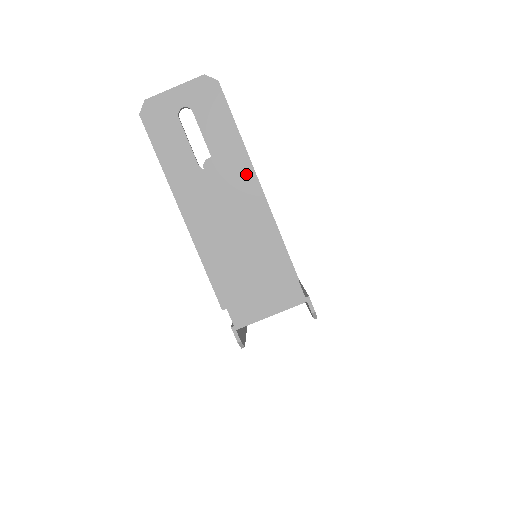
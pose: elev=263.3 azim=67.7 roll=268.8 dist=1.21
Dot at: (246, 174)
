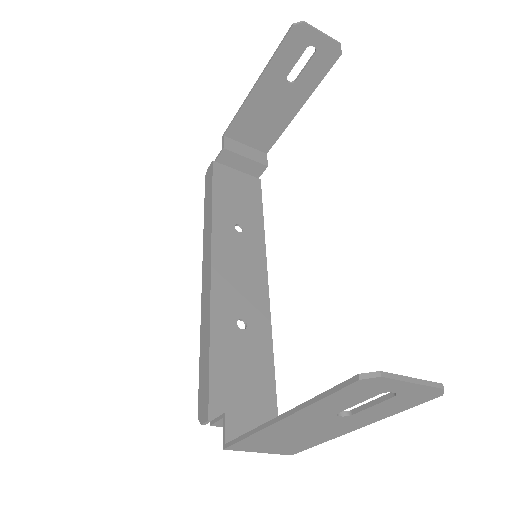
Dot at: (355, 426)
